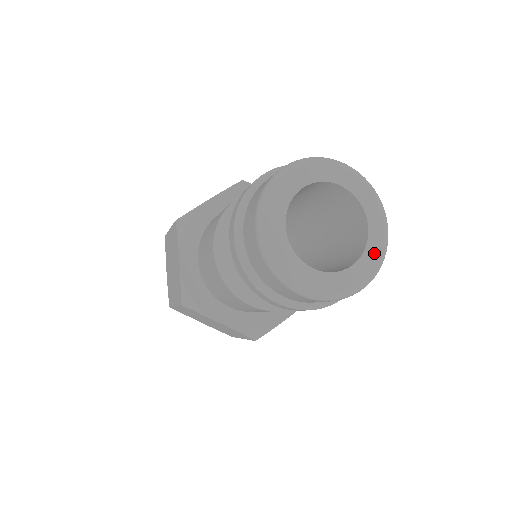
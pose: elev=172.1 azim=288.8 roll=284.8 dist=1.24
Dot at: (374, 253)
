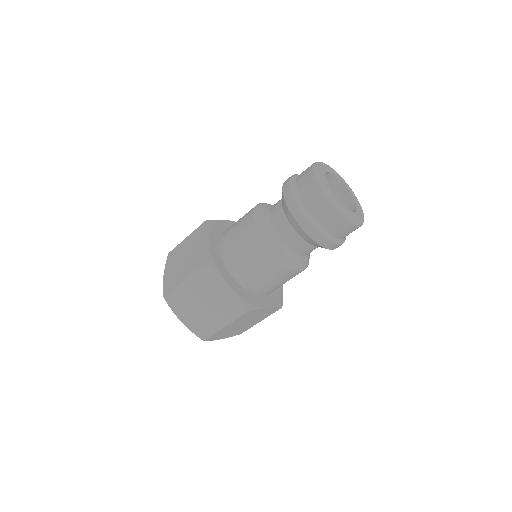
Dot at: (360, 215)
